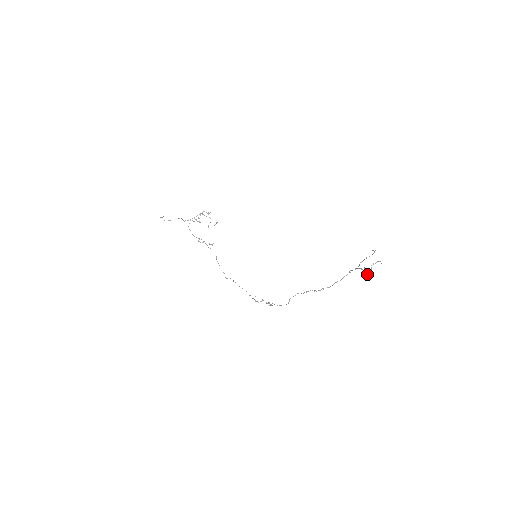
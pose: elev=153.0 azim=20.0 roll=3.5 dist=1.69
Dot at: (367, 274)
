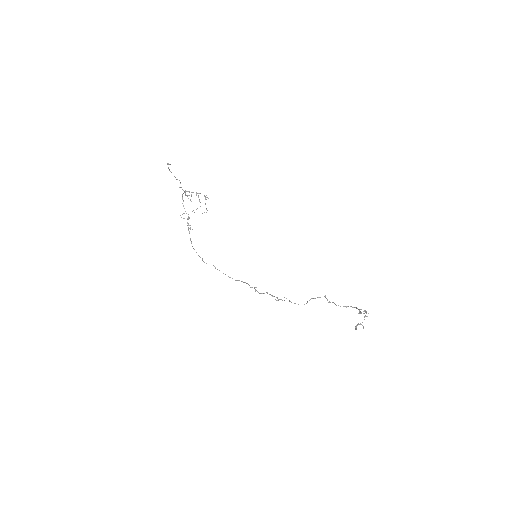
Dot at: (356, 328)
